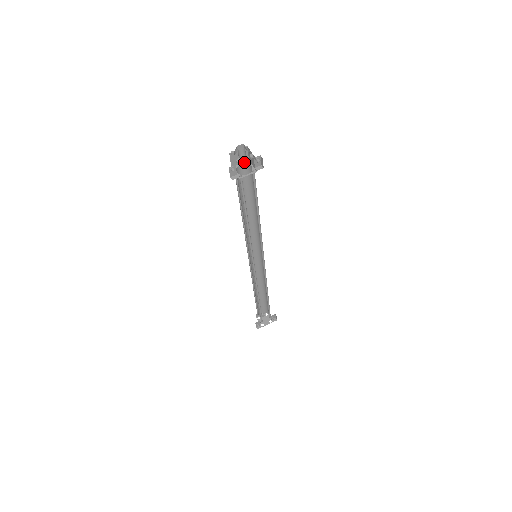
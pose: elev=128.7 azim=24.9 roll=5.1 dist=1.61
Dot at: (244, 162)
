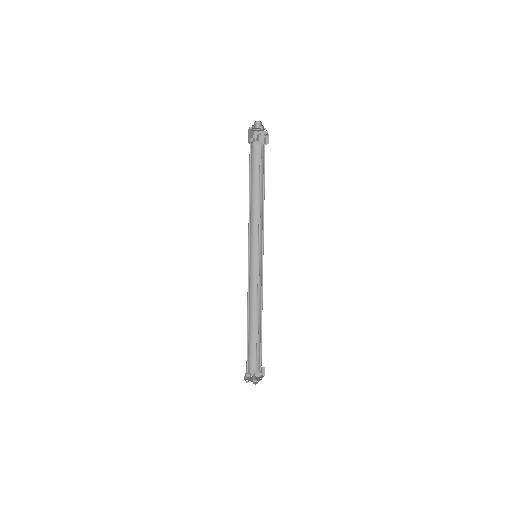
Dot at: (252, 144)
